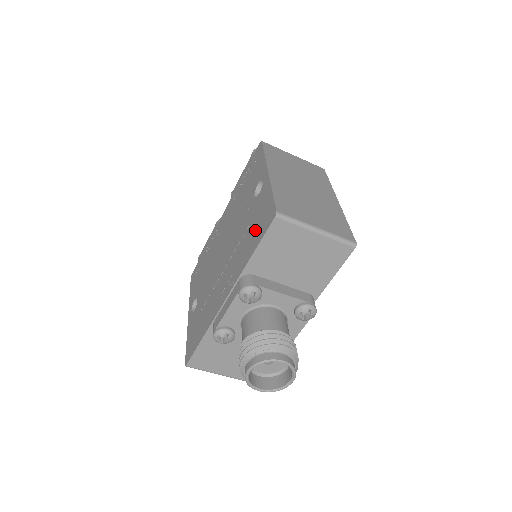
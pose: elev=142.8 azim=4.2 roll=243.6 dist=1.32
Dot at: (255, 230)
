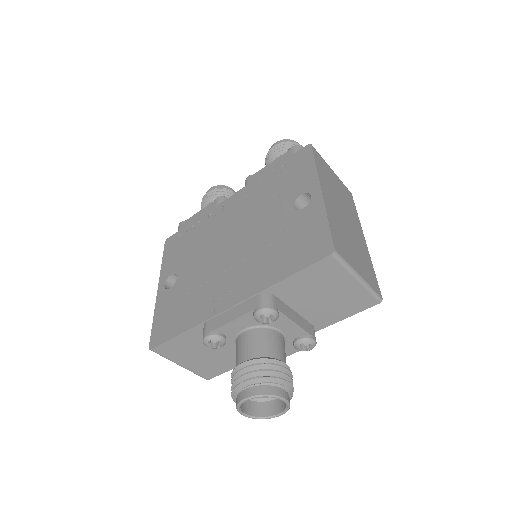
Dot at: (293, 251)
